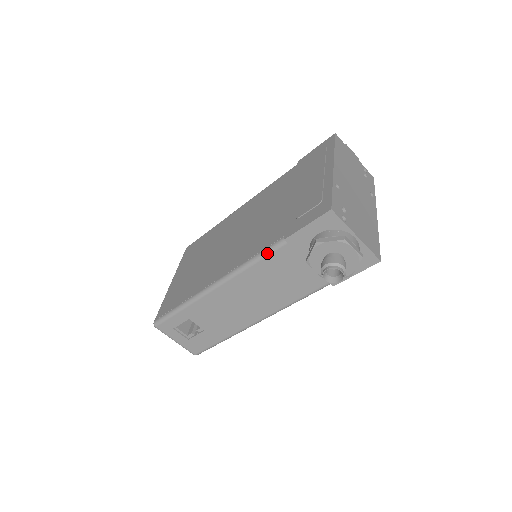
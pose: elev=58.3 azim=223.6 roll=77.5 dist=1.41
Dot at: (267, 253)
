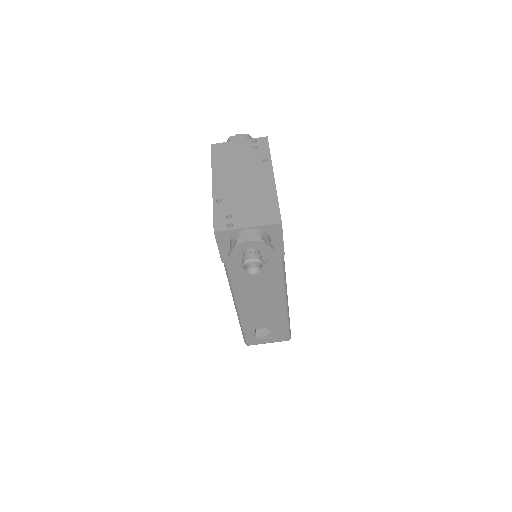
Dot at: (228, 274)
